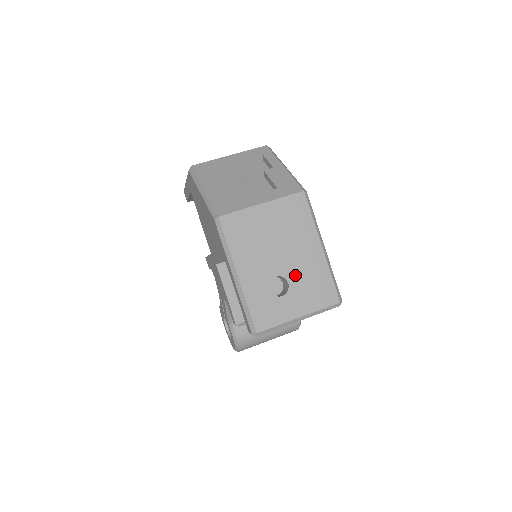
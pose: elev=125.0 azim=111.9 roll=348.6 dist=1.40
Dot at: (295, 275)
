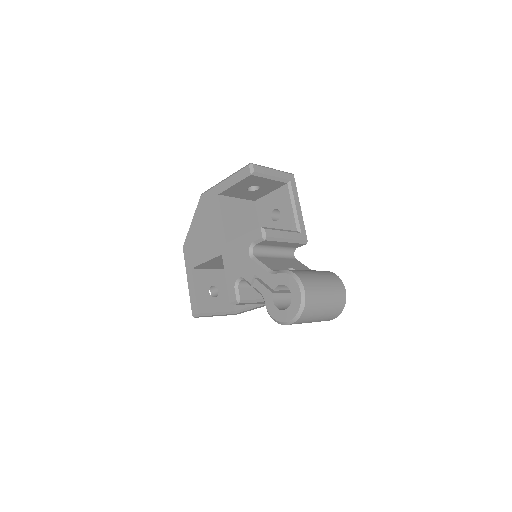
Dot at: occluded
